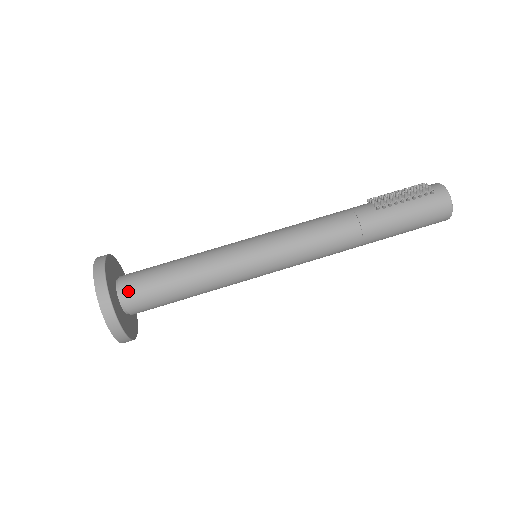
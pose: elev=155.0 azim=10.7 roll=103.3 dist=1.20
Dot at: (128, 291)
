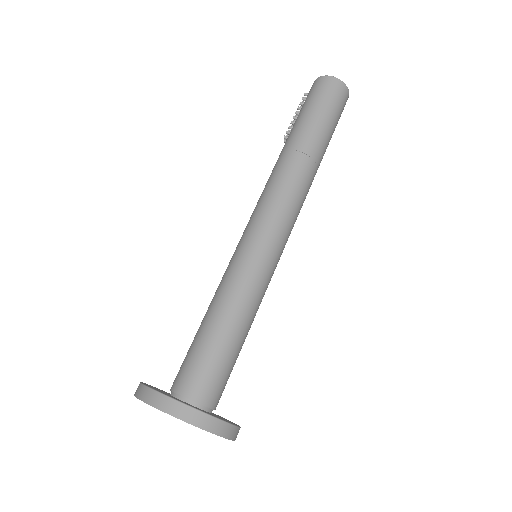
Dot at: (175, 381)
